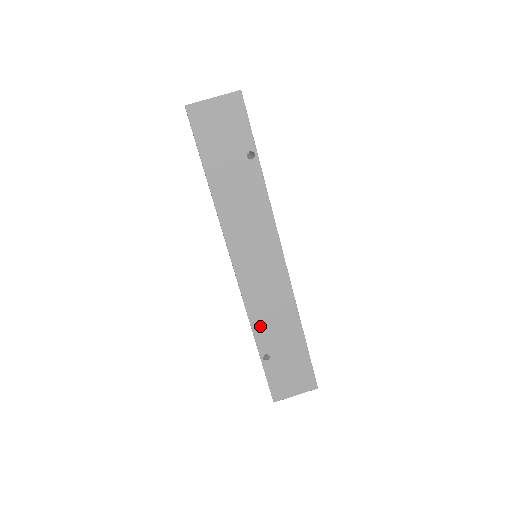
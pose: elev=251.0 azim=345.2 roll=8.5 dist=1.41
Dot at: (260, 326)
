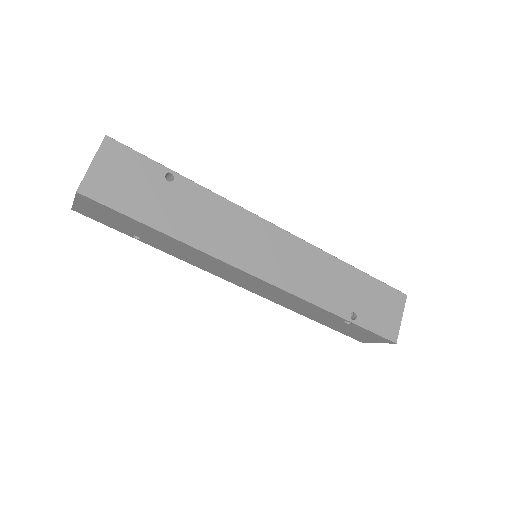
Dot at: (323, 298)
